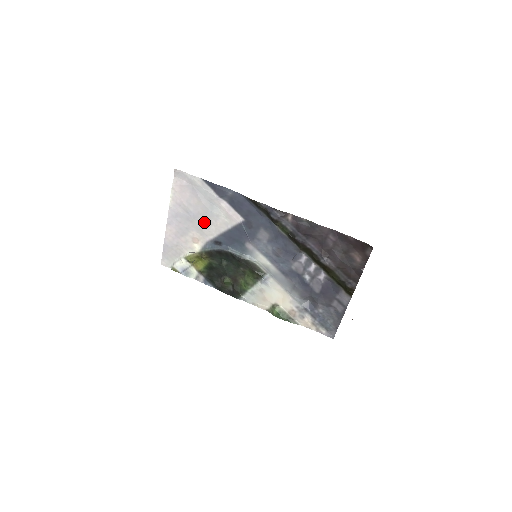
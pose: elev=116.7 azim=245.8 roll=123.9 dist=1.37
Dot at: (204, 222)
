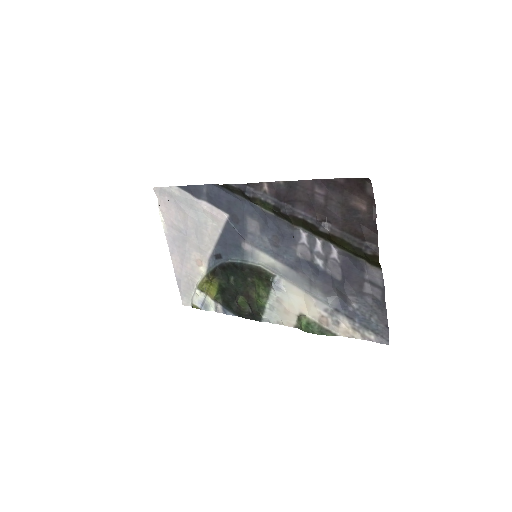
Dot at: (198, 236)
